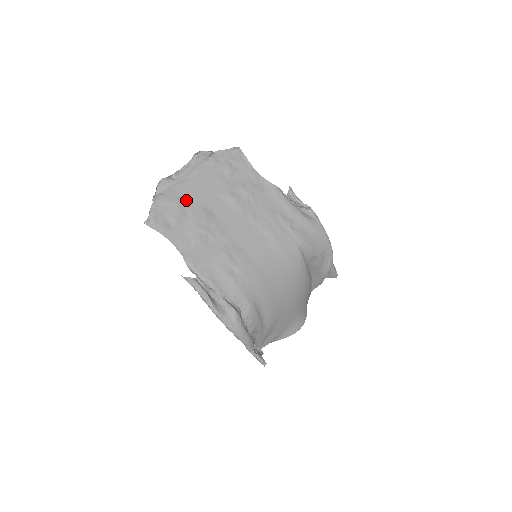
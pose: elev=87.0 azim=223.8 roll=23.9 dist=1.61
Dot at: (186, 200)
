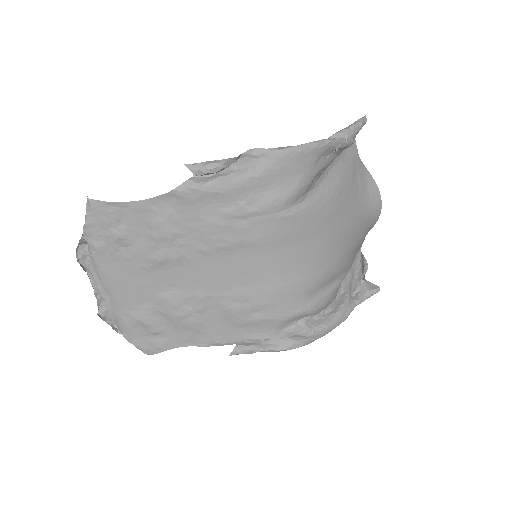
Dot at: (138, 307)
